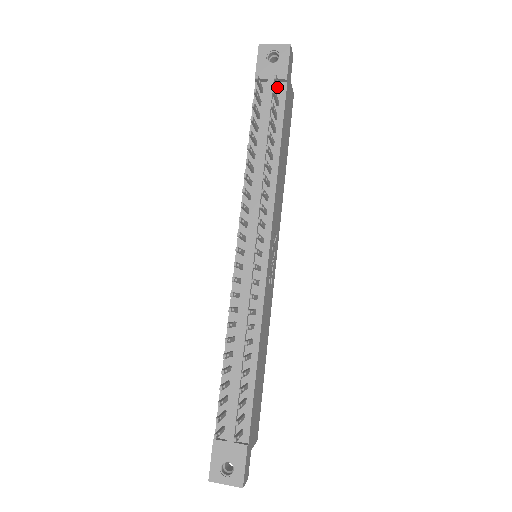
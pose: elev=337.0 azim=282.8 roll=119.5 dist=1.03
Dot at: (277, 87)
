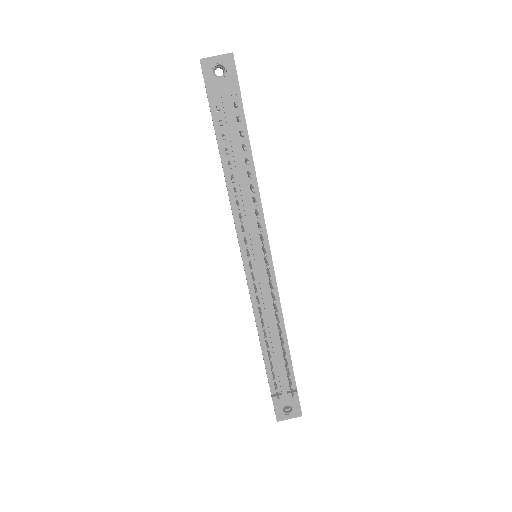
Dot at: occluded
